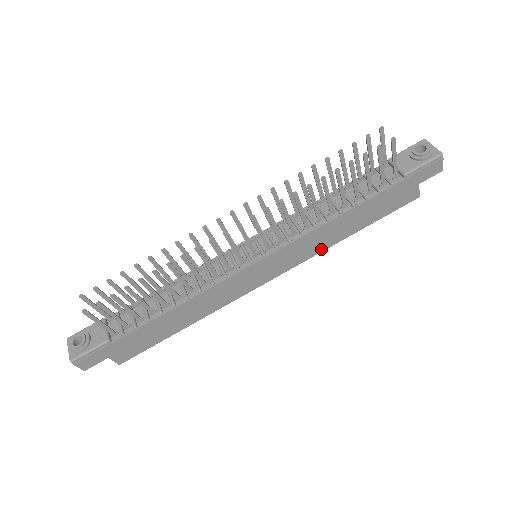
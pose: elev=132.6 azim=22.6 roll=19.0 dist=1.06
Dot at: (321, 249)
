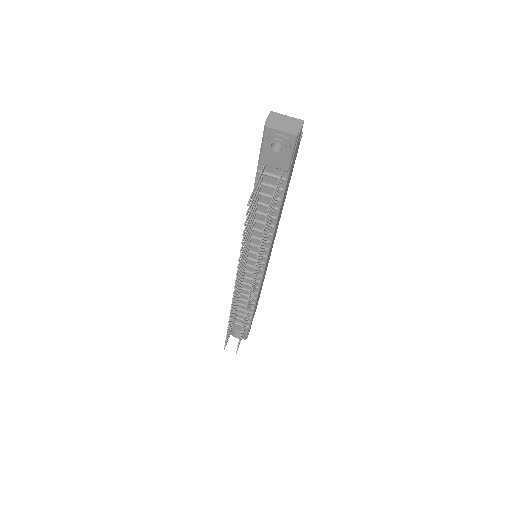
Dot at: occluded
